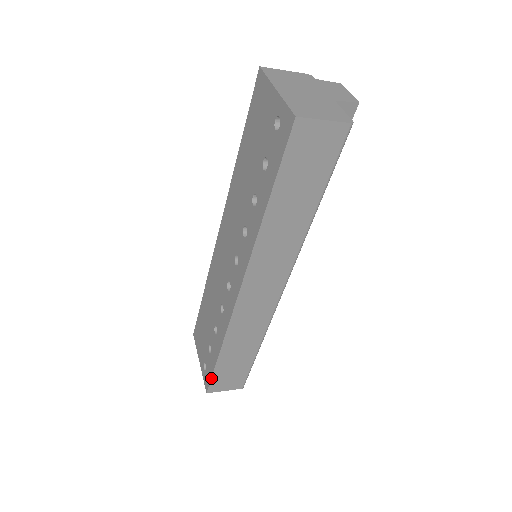
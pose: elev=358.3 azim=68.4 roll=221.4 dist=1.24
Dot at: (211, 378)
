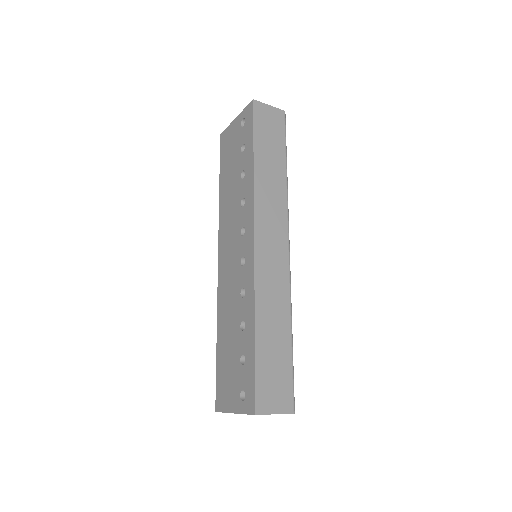
Dot at: (255, 380)
